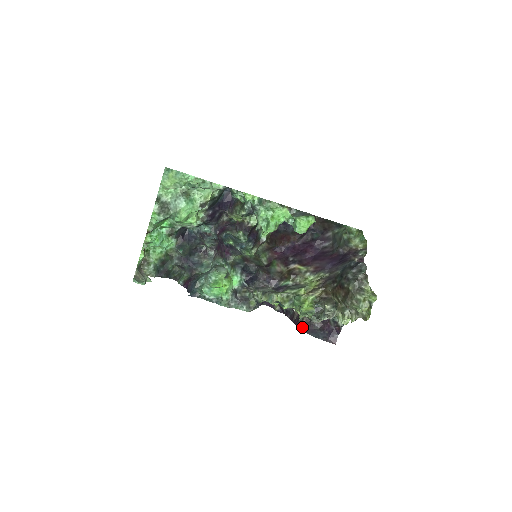
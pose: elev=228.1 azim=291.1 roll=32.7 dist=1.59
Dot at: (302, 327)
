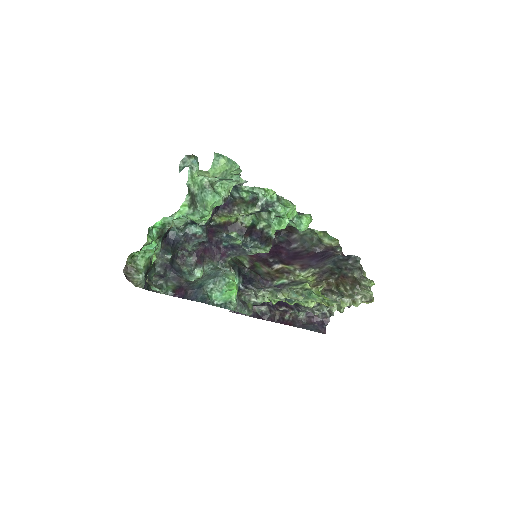
Dot at: (292, 324)
